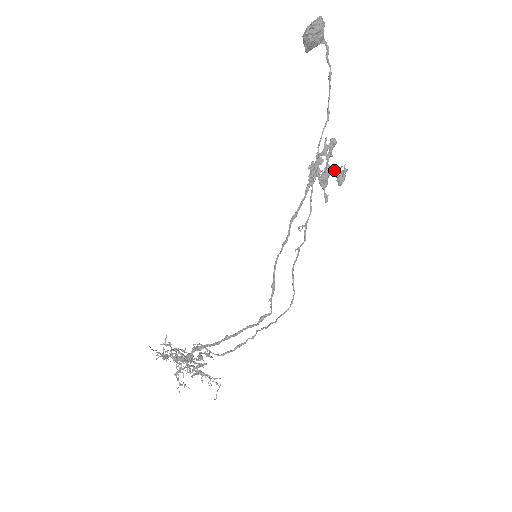
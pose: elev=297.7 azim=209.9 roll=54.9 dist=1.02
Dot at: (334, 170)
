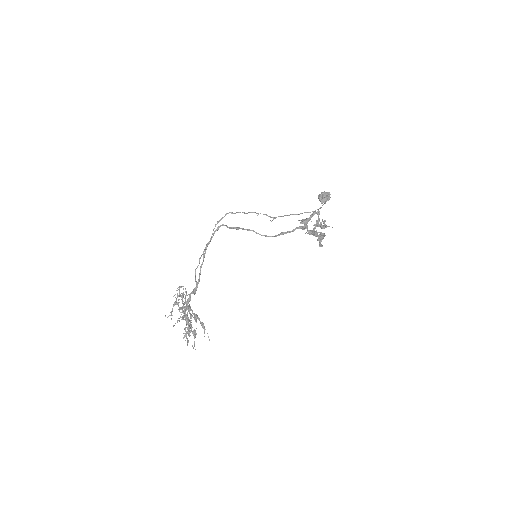
Dot at: (319, 224)
